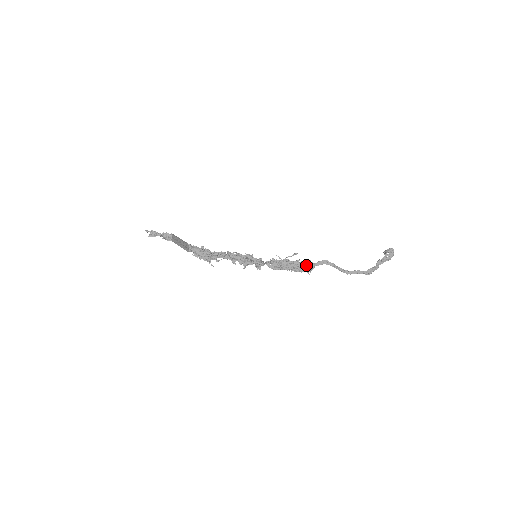
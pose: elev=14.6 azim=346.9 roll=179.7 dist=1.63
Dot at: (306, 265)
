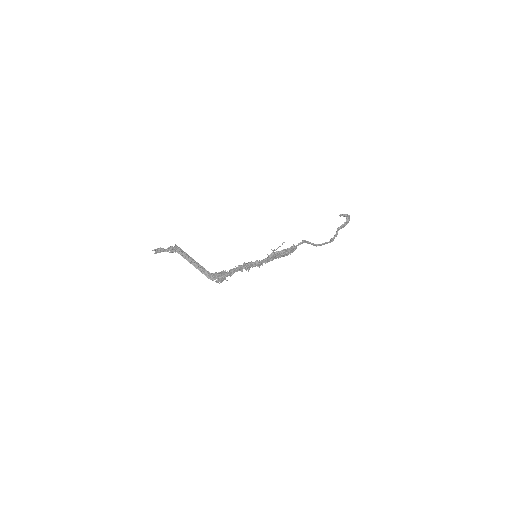
Dot at: (291, 251)
